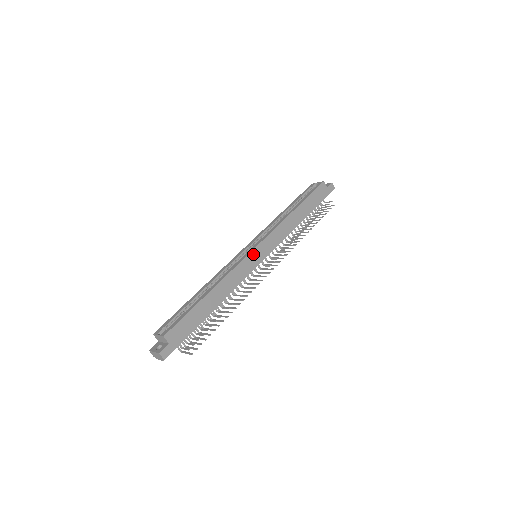
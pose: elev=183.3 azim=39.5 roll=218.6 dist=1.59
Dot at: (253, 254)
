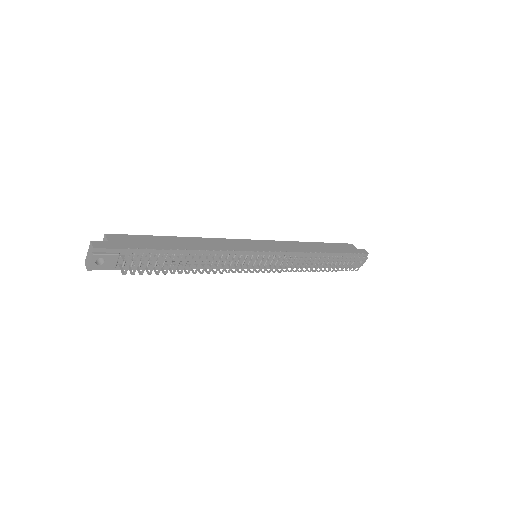
Dot at: (249, 242)
